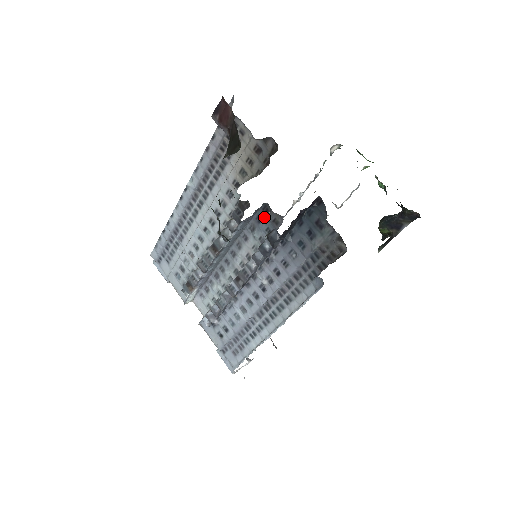
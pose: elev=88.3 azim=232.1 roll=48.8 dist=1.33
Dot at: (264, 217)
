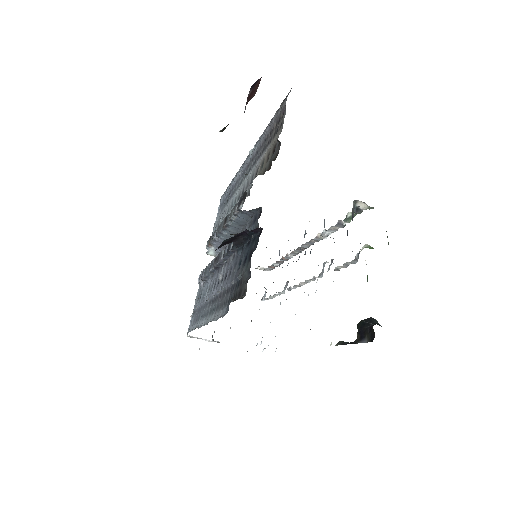
Dot at: (256, 220)
